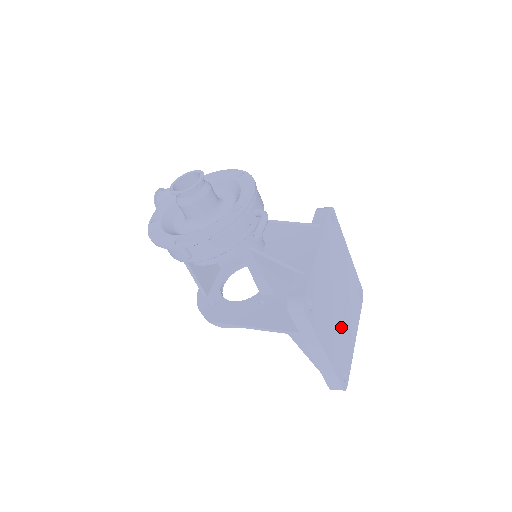
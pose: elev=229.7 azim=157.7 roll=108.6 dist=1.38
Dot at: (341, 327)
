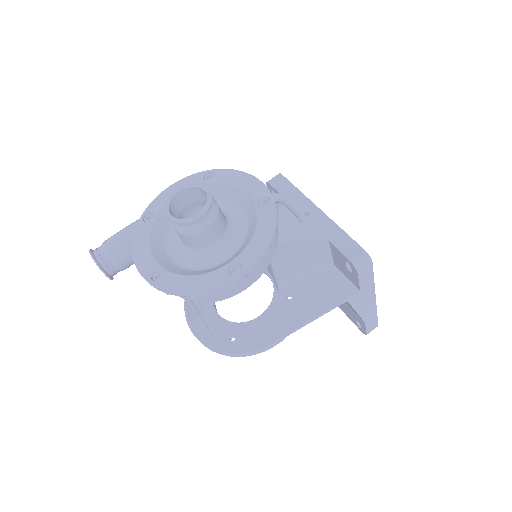
Dot at: occluded
